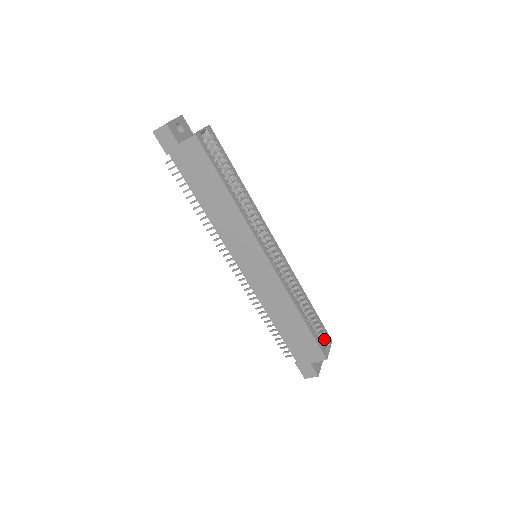
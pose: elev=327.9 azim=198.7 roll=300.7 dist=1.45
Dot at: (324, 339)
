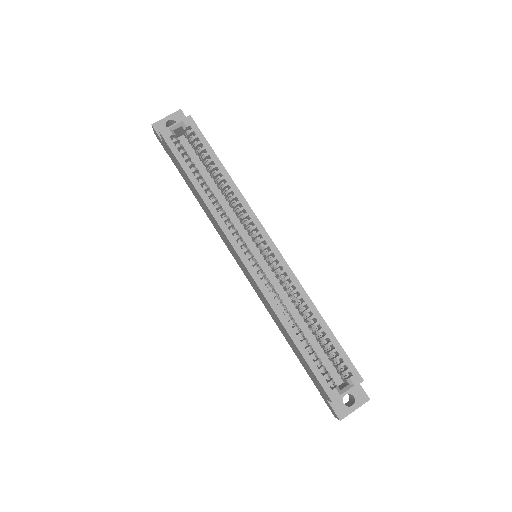
Dot at: (350, 375)
